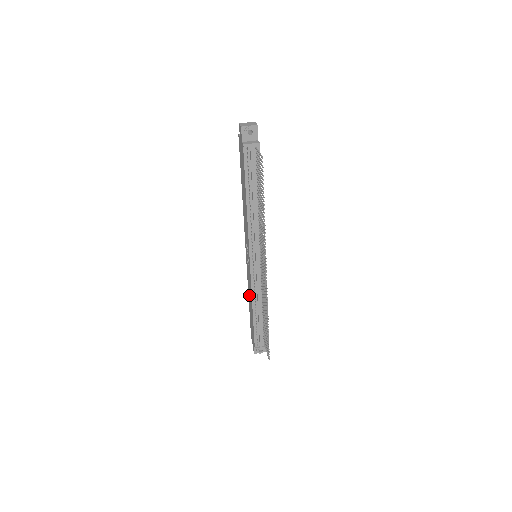
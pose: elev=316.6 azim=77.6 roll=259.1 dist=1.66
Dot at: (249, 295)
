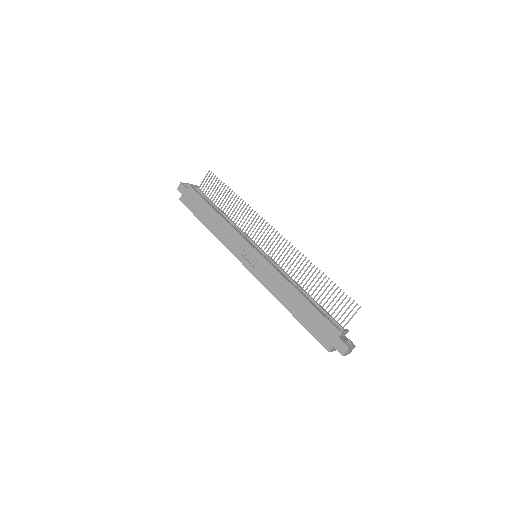
Dot at: (282, 296)
